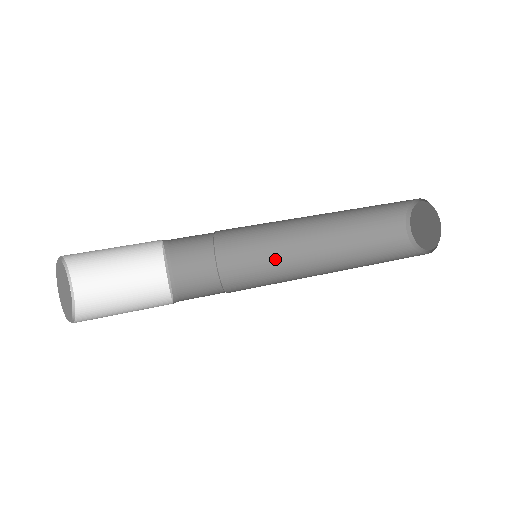
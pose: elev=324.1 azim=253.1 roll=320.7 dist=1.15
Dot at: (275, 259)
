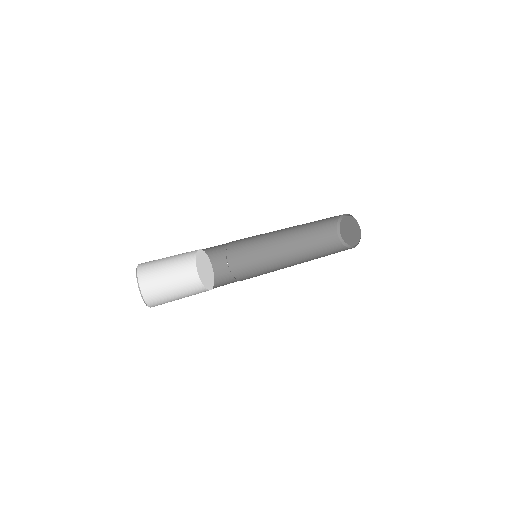
Dot at: (266, 265)
